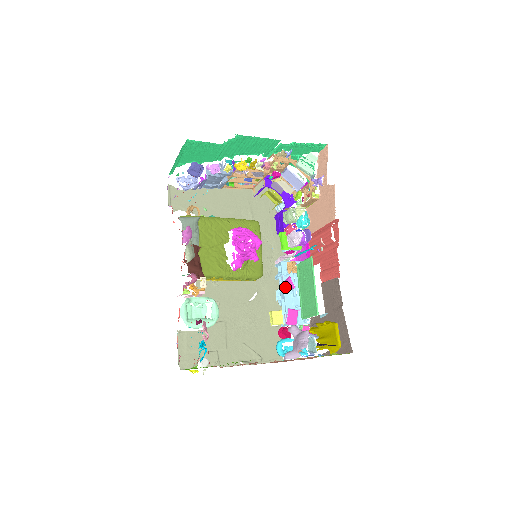
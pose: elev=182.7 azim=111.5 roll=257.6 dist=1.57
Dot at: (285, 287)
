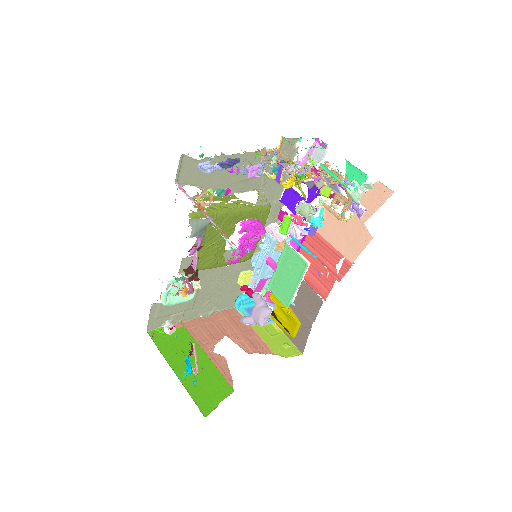
Dot at: (266, 262)
